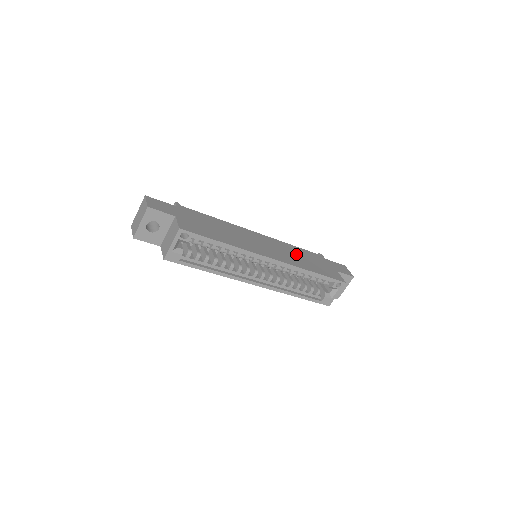
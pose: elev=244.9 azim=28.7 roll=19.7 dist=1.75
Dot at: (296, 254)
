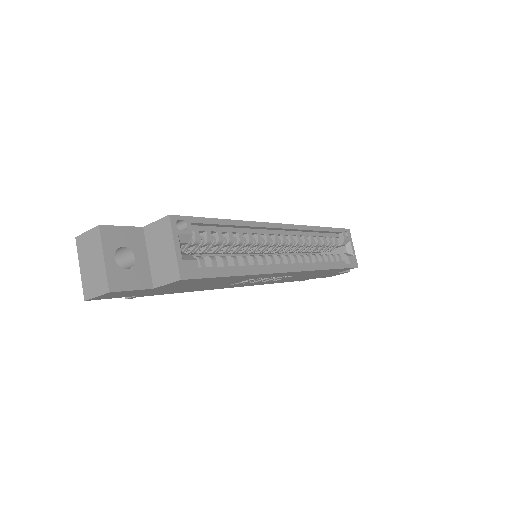
Dot at: occluded
